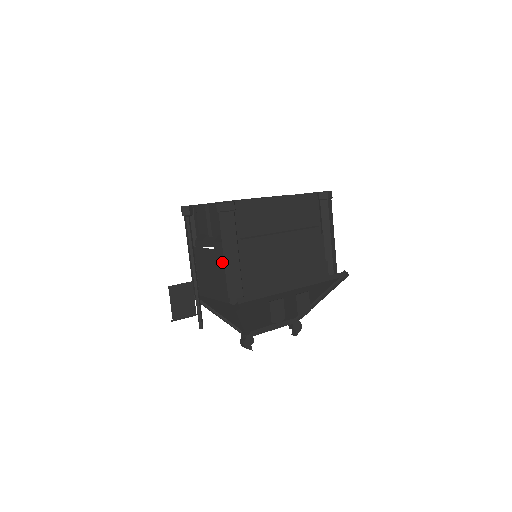
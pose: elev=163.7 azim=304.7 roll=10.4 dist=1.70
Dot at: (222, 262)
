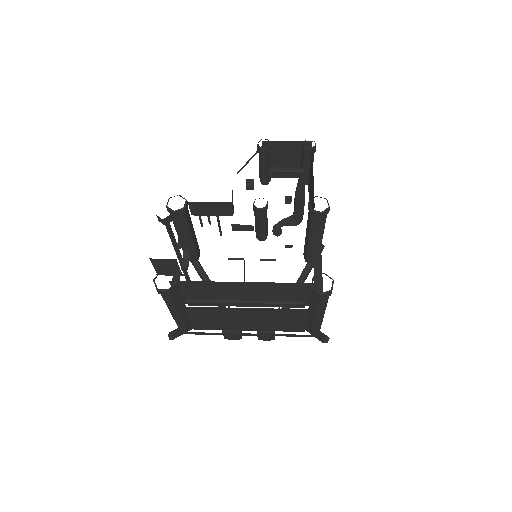
Dot at: occluded
